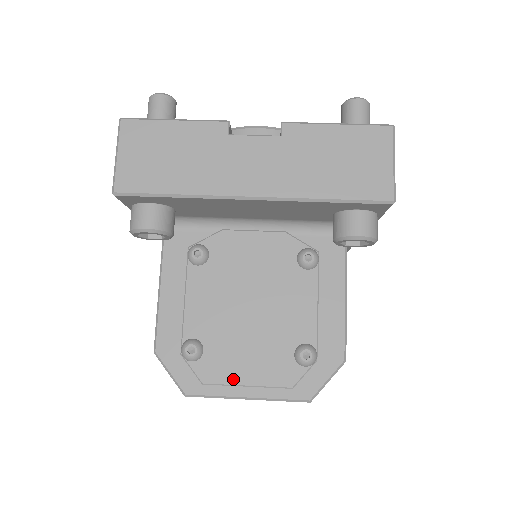
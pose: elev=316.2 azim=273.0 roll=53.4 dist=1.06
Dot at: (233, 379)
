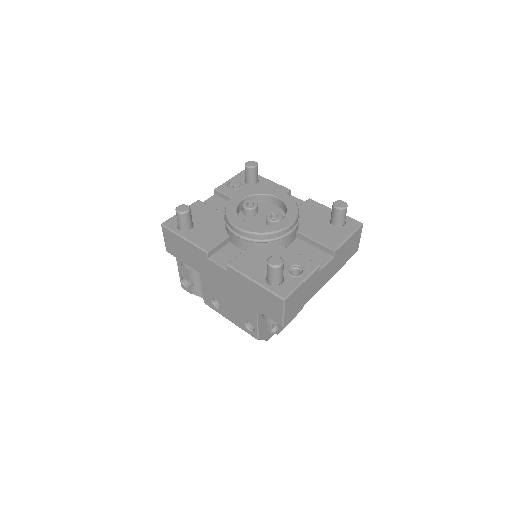
Dot at: (287, 324)
